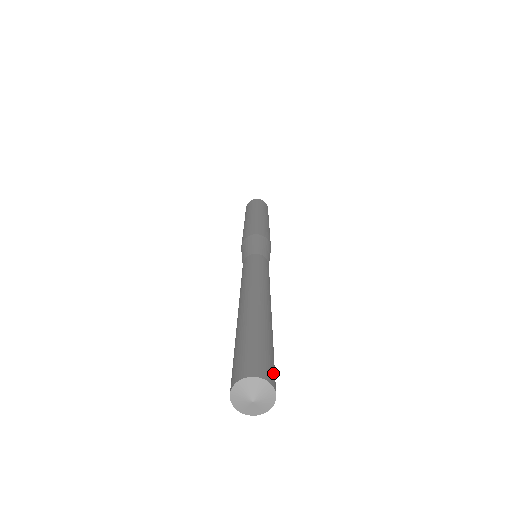
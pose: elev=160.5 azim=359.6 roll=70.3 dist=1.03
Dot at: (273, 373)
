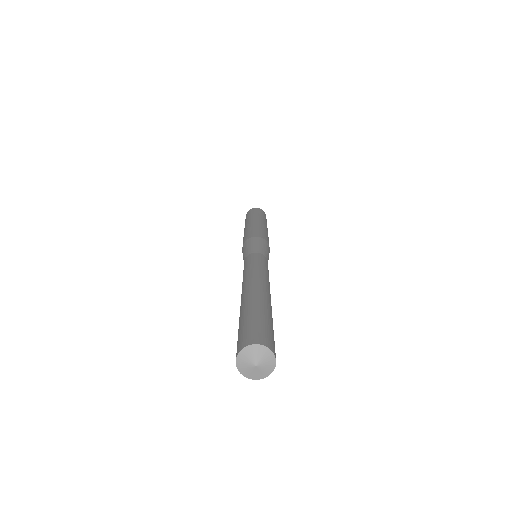
Dot at: occluded
